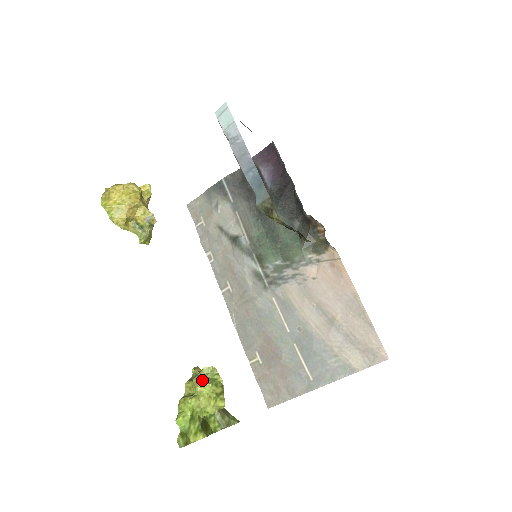
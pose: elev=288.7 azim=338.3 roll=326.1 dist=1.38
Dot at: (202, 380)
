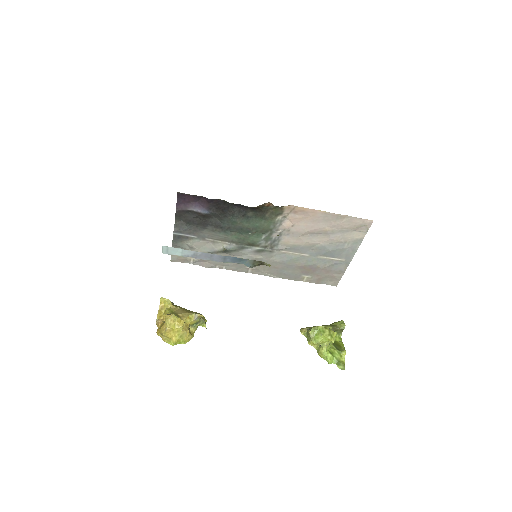
Dot at: (317, 339)
